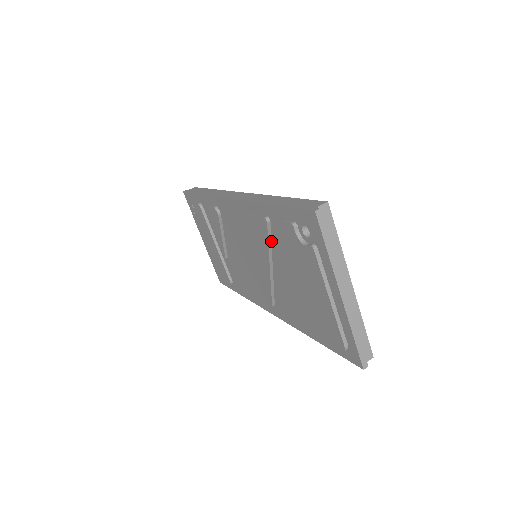
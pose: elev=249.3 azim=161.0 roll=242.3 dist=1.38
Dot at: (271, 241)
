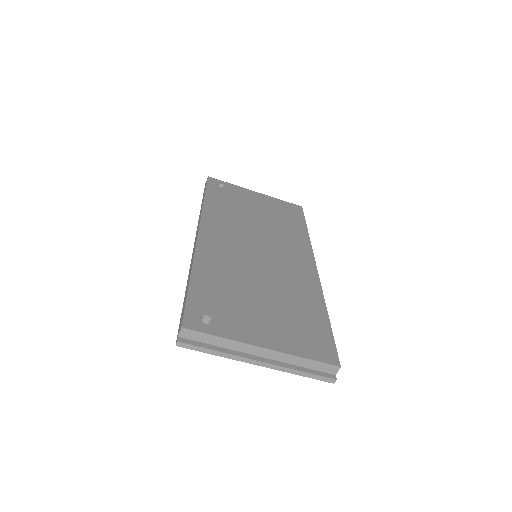
Dot at: occluded
